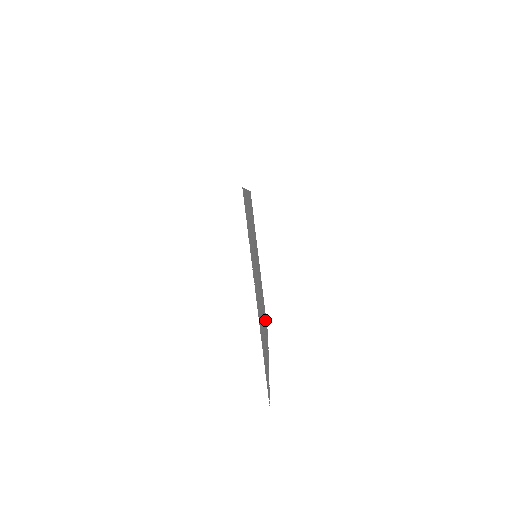
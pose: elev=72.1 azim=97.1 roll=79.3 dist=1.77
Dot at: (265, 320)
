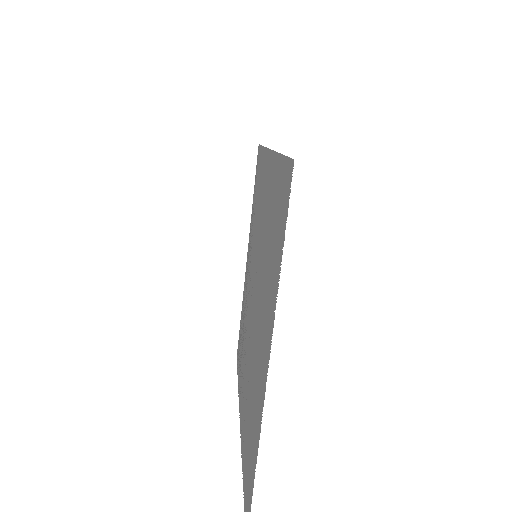
Dot at: (241, 339)
